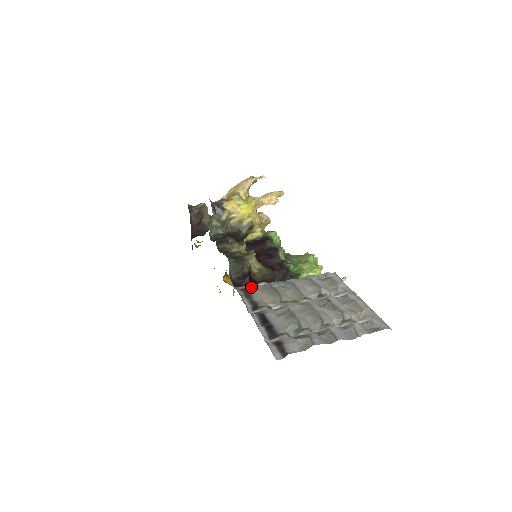
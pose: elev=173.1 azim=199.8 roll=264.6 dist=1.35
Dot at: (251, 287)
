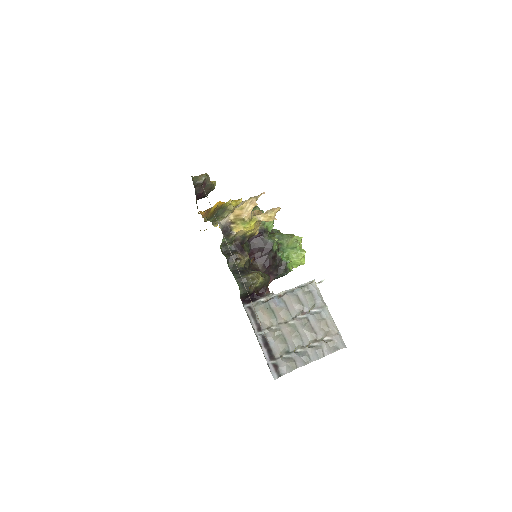
Dot at: (255, 306)
